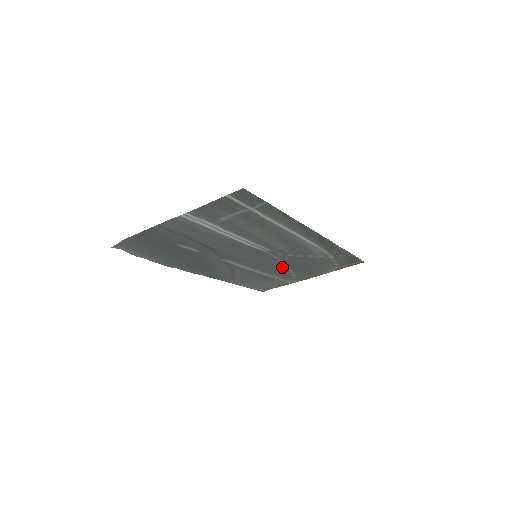
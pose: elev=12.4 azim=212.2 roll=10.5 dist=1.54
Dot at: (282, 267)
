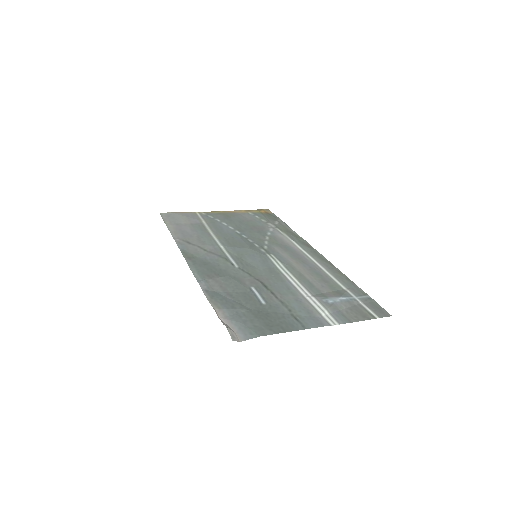
Dot at: (235, 233)
